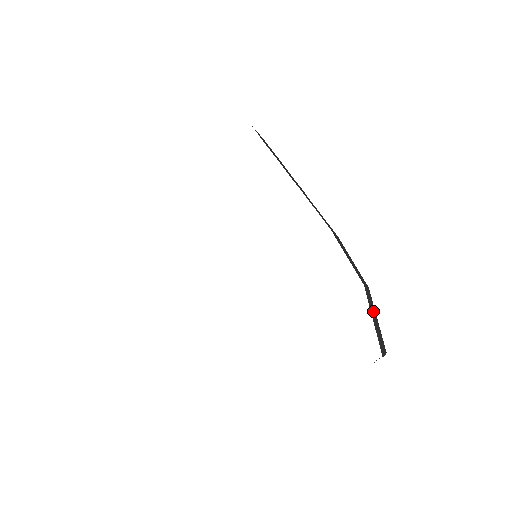
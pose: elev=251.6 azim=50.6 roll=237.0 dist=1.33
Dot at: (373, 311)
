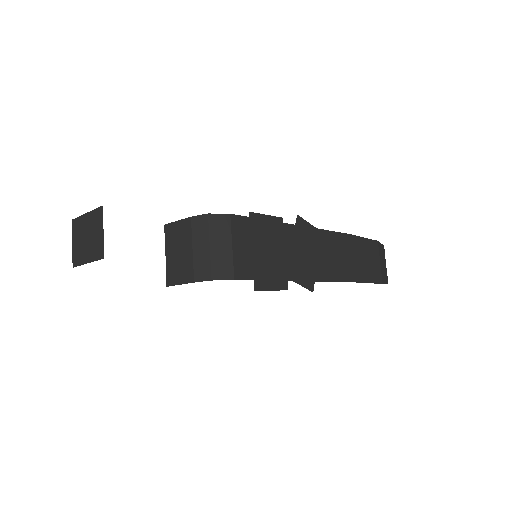
Dot at: (382, 260)
